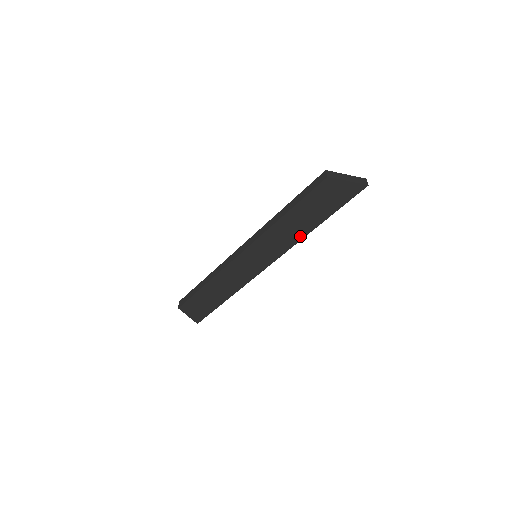
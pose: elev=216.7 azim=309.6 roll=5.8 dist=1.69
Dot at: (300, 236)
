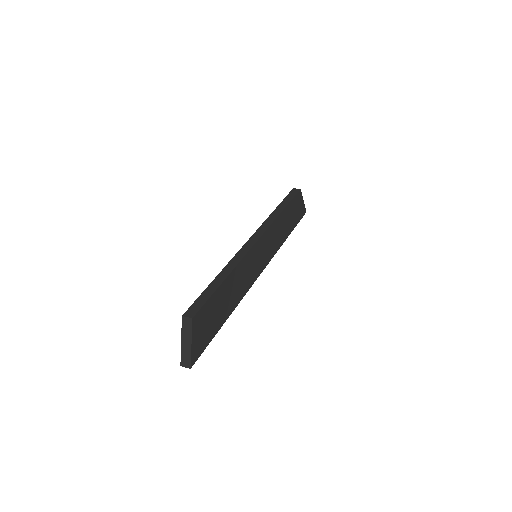
Dot at: (281, 242)
